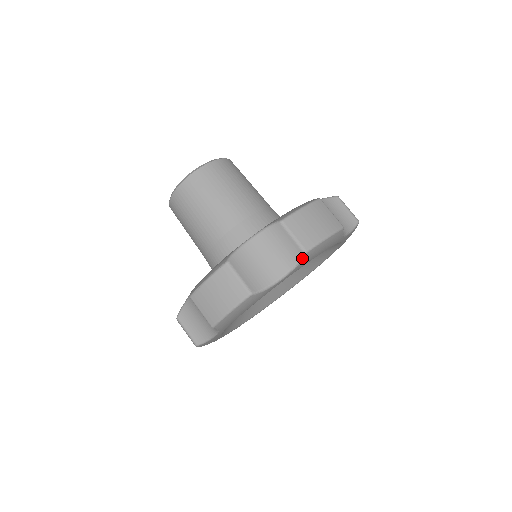
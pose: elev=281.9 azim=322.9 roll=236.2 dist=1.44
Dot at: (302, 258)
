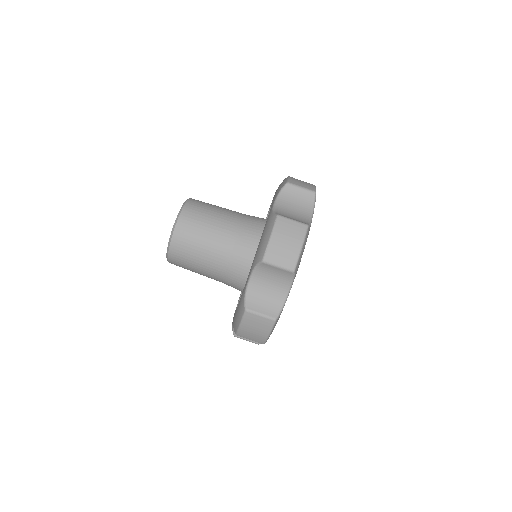
Dot at: (315, 198)
